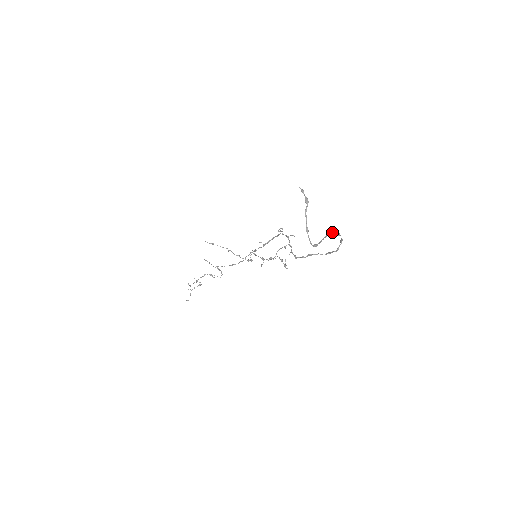
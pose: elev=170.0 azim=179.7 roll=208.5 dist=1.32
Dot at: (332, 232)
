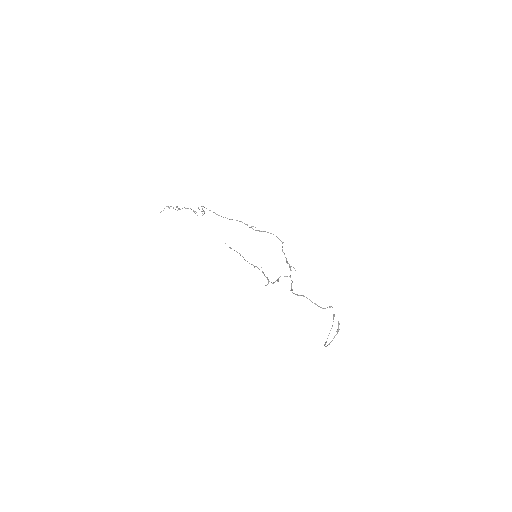
Dot at: occluded
